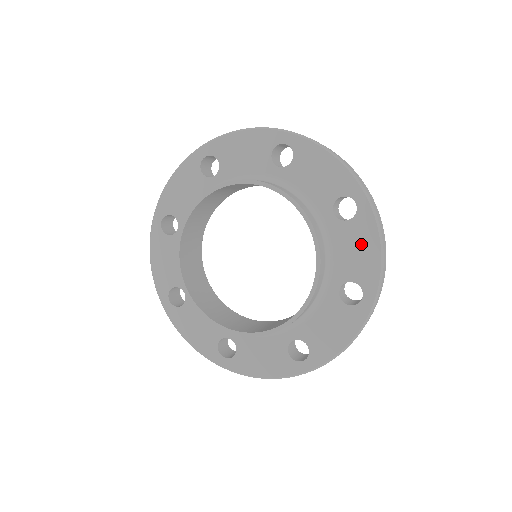
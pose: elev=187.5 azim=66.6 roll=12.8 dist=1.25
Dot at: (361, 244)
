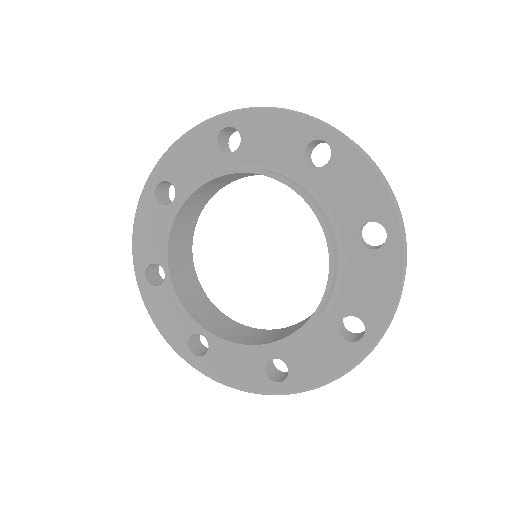
Dot at: (354, 179)
